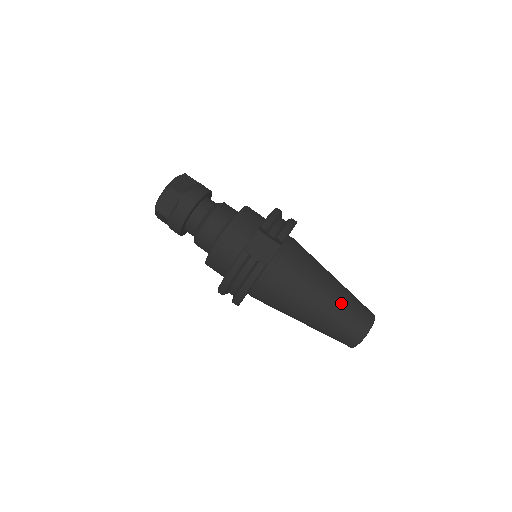
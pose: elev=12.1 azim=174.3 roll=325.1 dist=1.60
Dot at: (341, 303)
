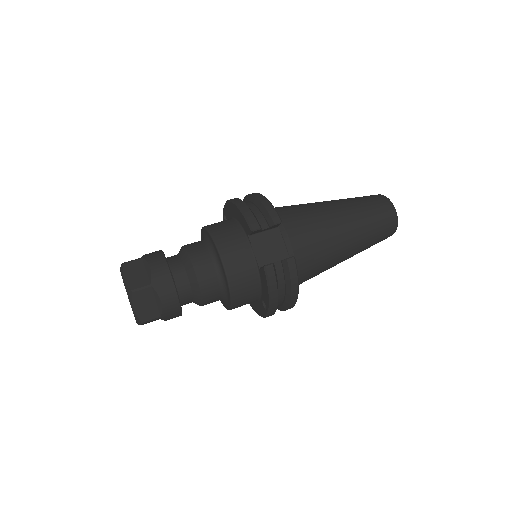
Dot at: (360, 215)
